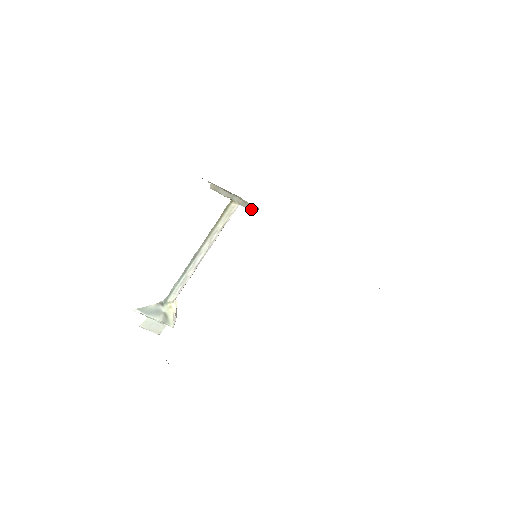
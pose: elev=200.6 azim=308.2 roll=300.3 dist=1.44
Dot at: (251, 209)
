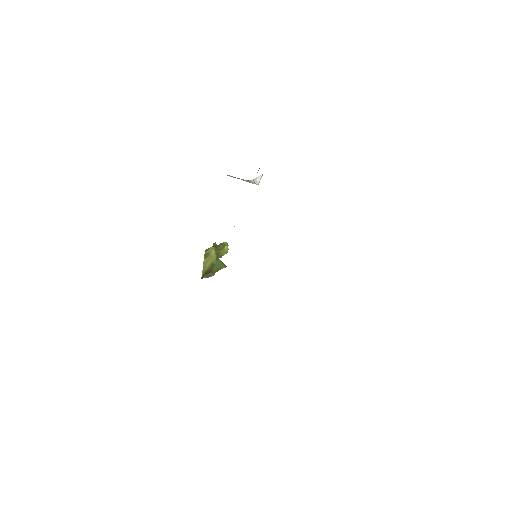
Dot at: occluded
